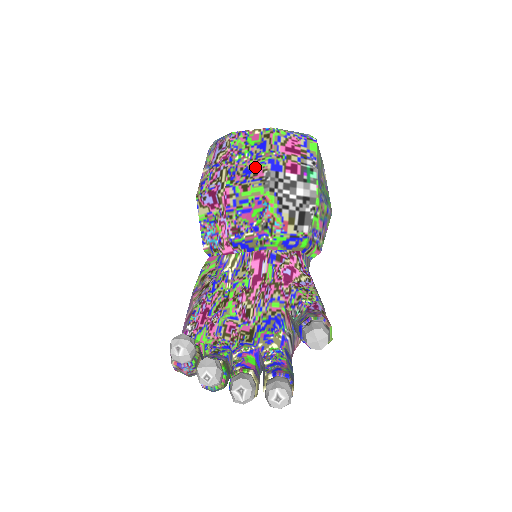
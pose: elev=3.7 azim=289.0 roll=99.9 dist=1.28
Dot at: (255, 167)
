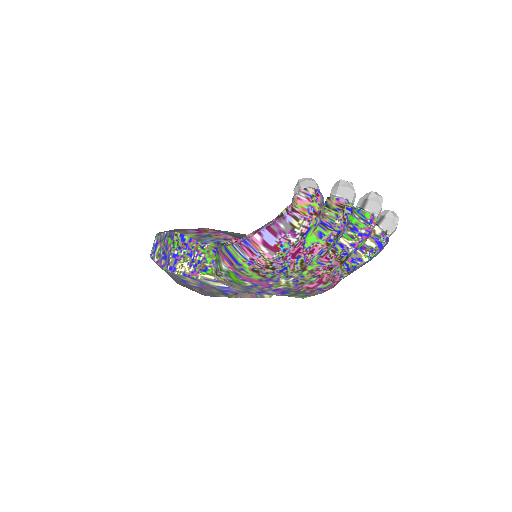
Dot at: occluded
